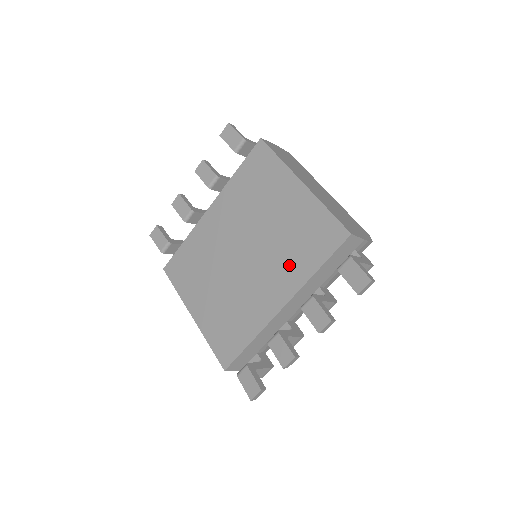
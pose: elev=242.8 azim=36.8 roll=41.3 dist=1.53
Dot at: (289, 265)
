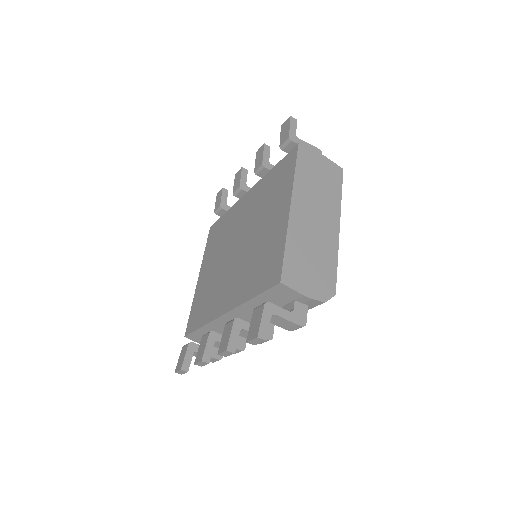
Dot at: (245, 280)
